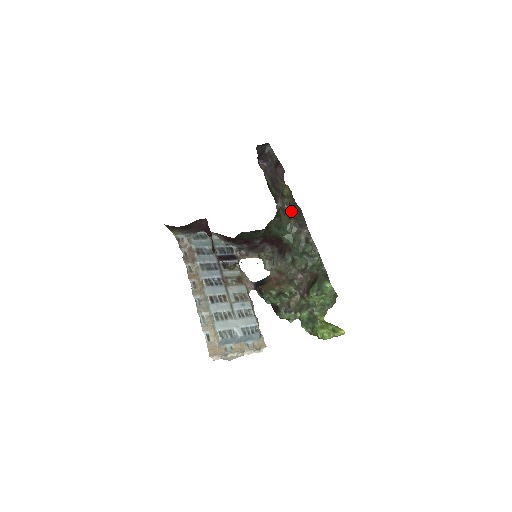
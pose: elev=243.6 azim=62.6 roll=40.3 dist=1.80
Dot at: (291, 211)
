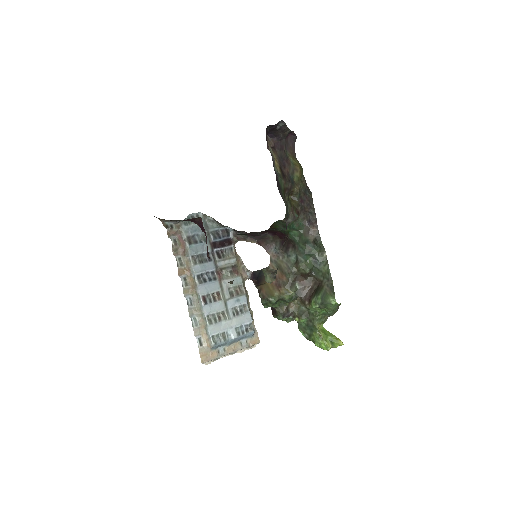
Dot at: (300, 202)
